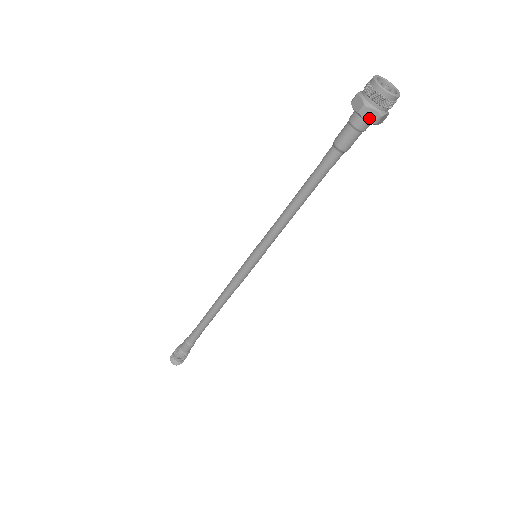
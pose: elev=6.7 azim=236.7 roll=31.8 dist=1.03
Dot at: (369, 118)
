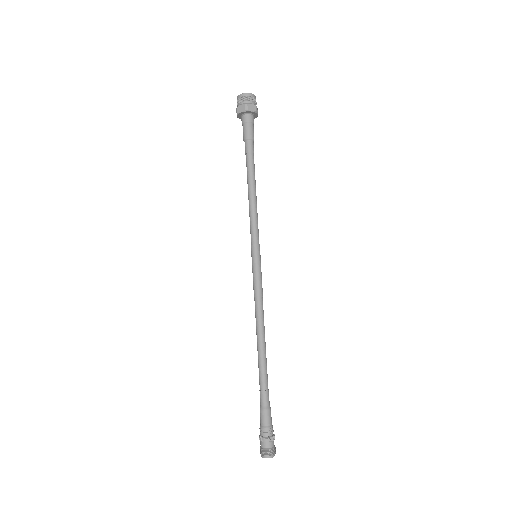
Dot at: (242, 110)
